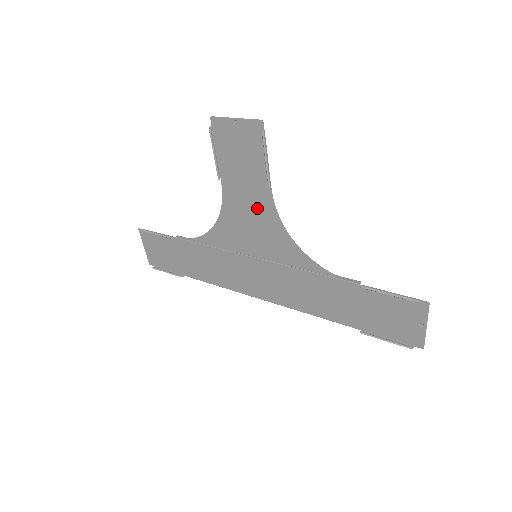
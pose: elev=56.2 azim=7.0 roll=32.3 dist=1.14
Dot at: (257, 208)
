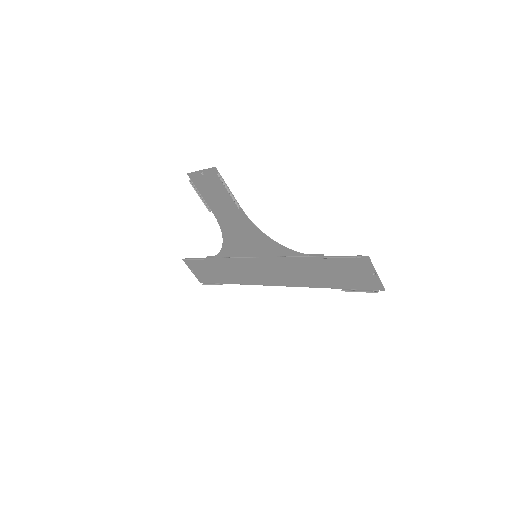
Dot at: (240, 223)
